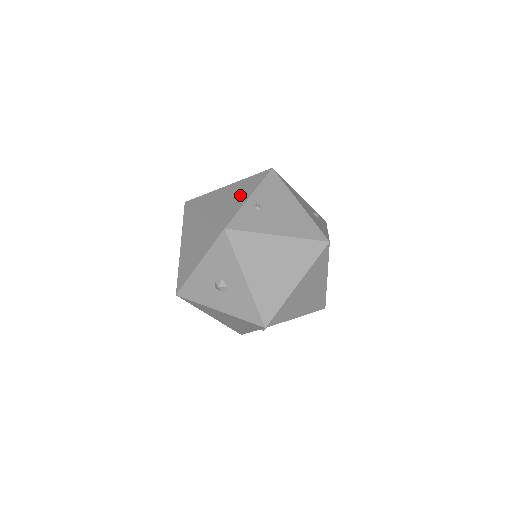
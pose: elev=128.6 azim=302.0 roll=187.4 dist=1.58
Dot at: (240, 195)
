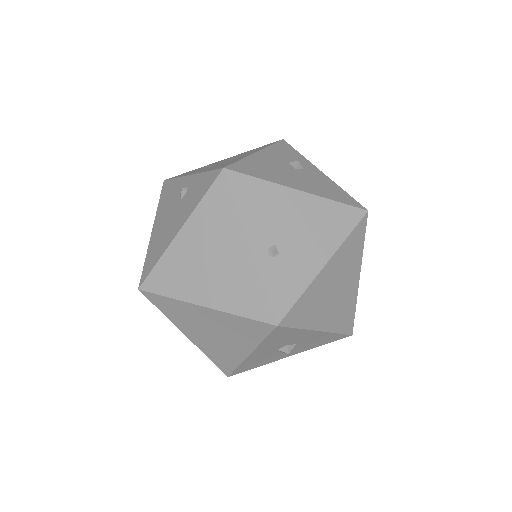
Dot at: (229, 249)
